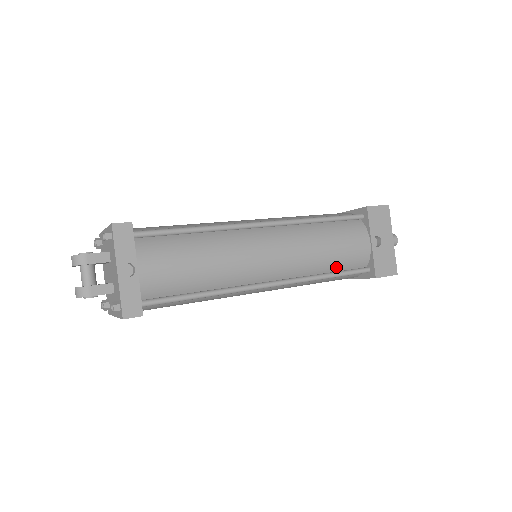
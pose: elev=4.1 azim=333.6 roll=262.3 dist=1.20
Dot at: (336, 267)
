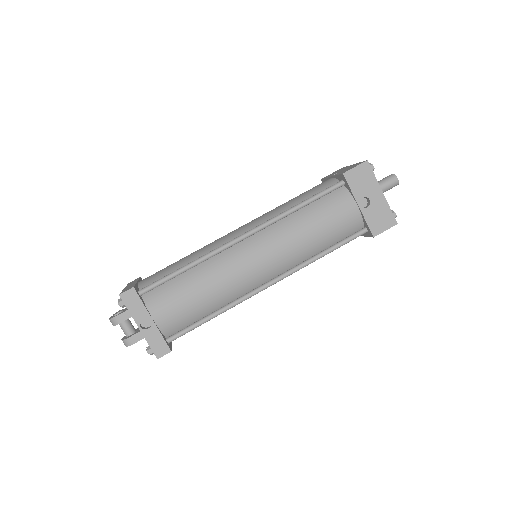
Dot at: (330, 242)
